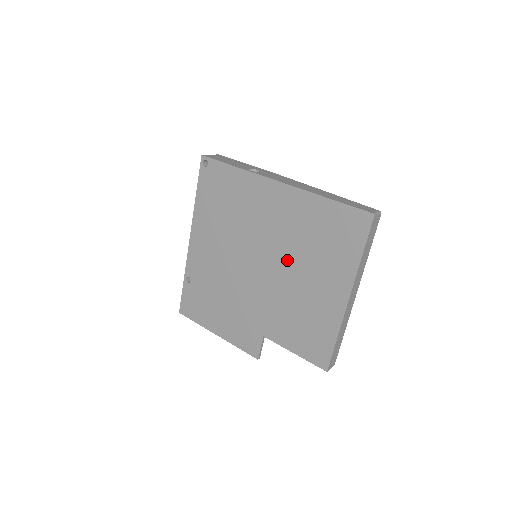
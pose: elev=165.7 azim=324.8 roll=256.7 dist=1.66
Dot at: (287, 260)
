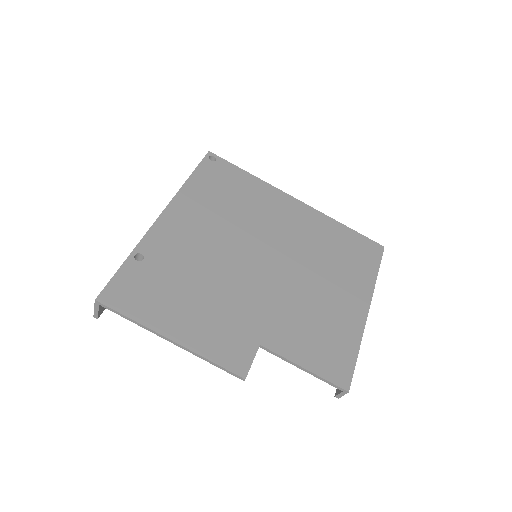
Dot at: (302, 263)
